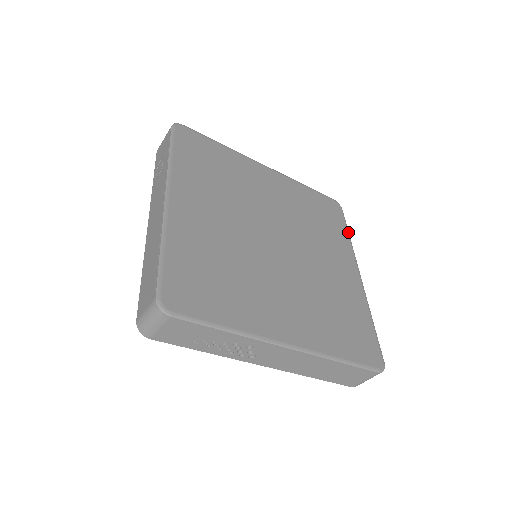
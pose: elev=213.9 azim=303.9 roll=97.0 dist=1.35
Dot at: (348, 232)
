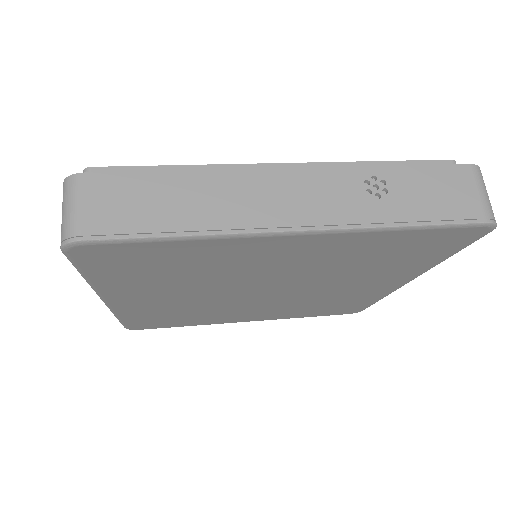
Dot at: (452, 255)
